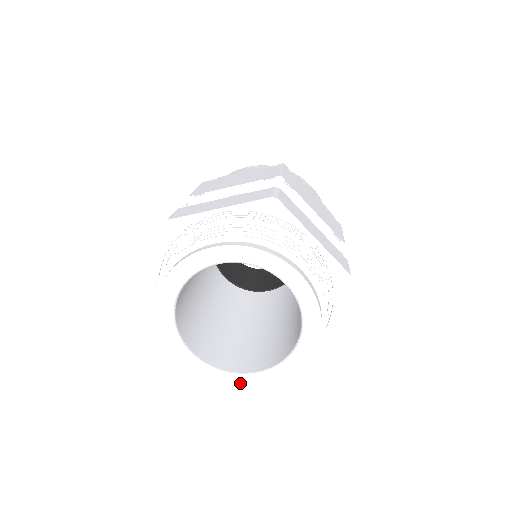
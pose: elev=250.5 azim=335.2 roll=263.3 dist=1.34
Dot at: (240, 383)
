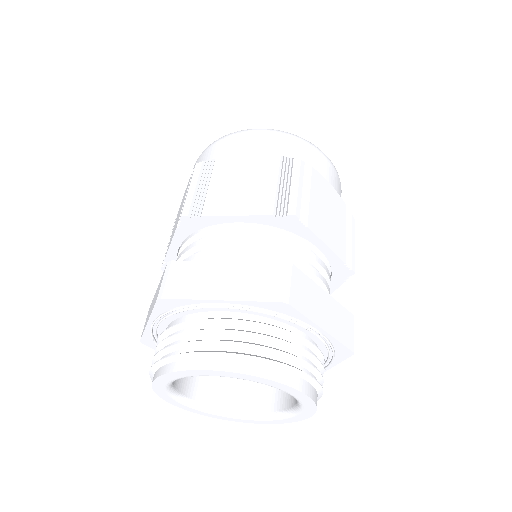
Dot at: (290, 418)
